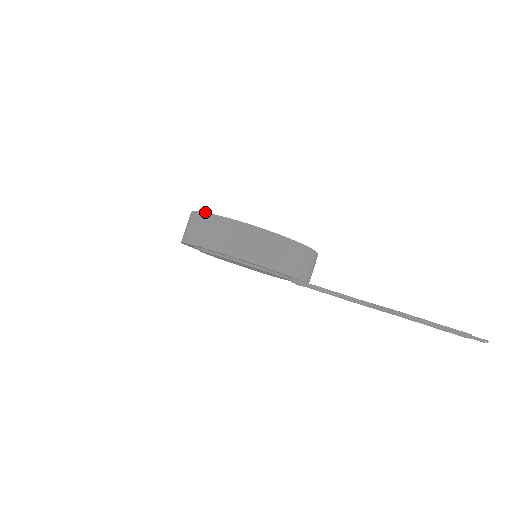
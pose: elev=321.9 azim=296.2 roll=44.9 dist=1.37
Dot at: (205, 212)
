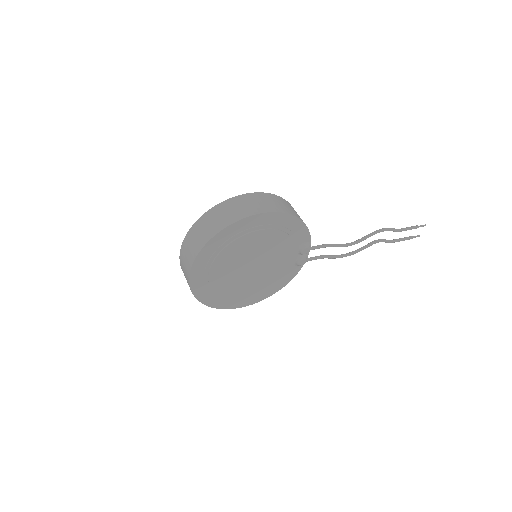
Dot at: (221, 202)
